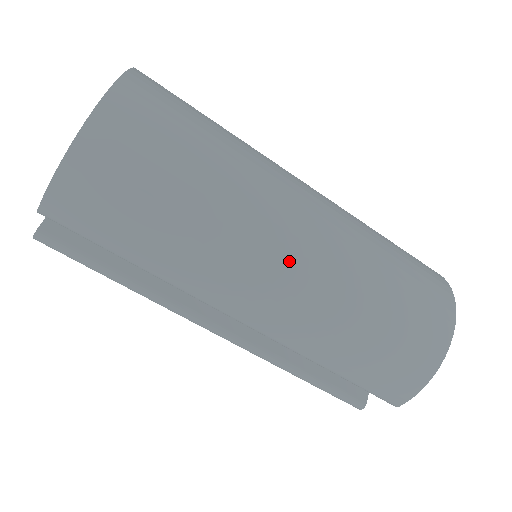
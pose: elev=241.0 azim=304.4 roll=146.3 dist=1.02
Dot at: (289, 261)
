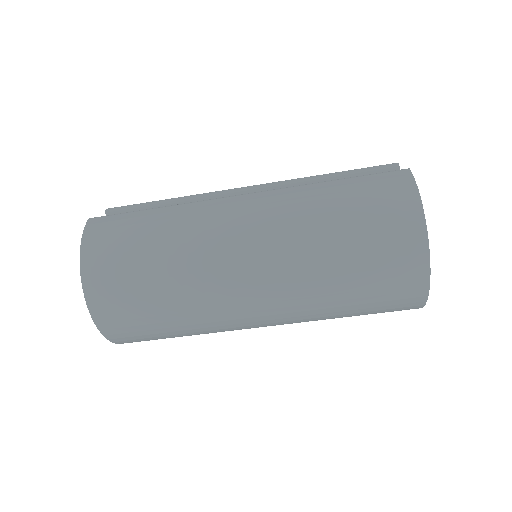
Dot at: (258, 310)
